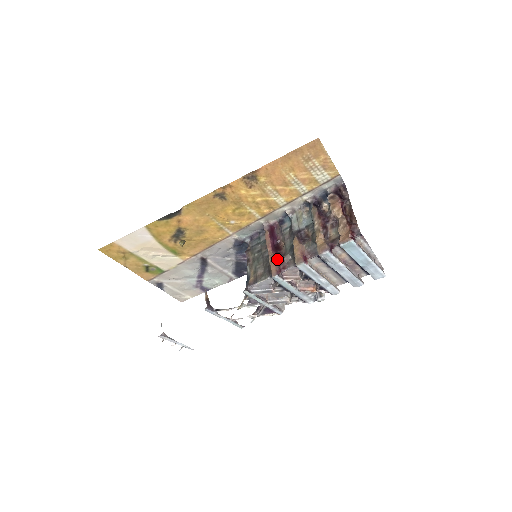
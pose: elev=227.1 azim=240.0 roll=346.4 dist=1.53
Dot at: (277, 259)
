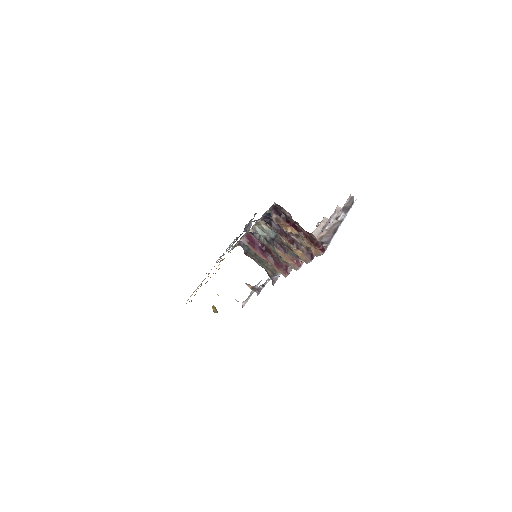
Dot at: (277, 266)
